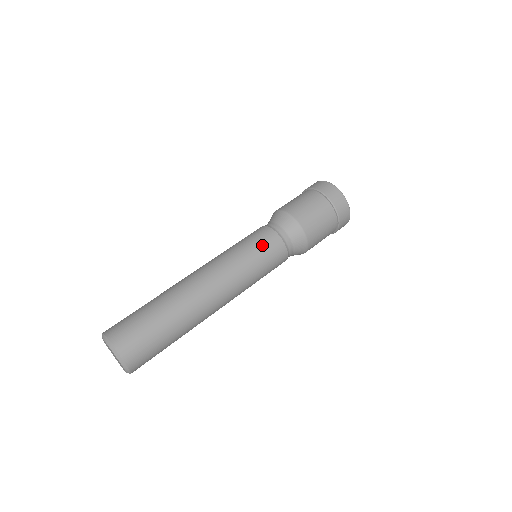
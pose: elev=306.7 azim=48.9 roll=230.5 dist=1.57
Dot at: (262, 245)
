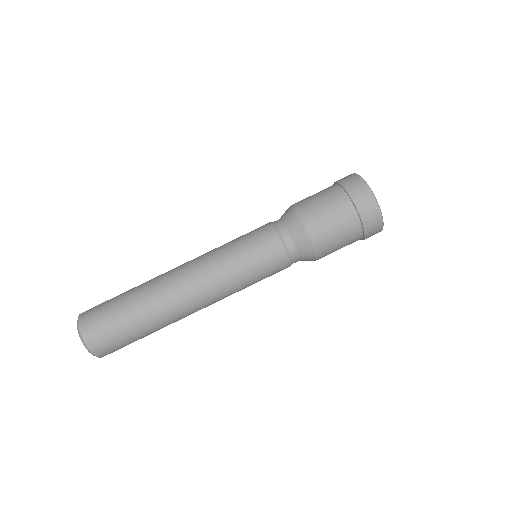
Dot at: (252, 239)
